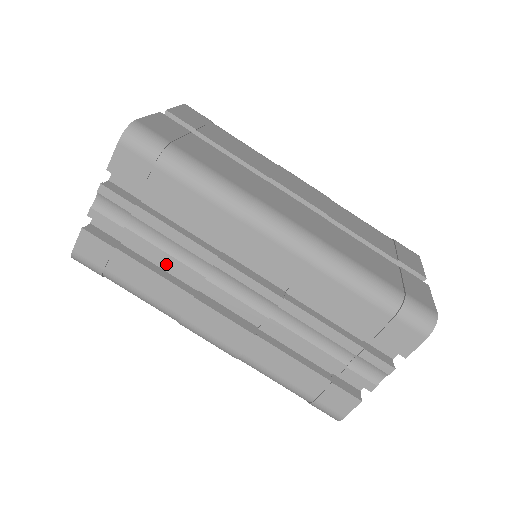
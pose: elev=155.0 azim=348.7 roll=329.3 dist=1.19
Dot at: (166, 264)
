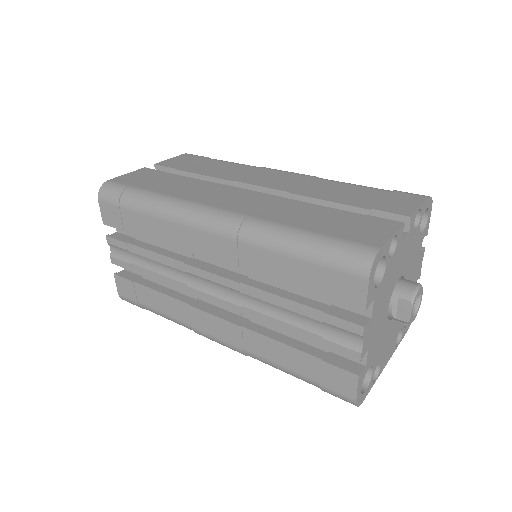
Dot at: occluded
